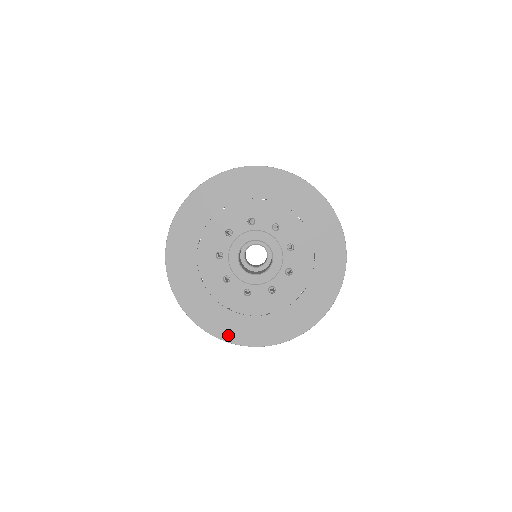
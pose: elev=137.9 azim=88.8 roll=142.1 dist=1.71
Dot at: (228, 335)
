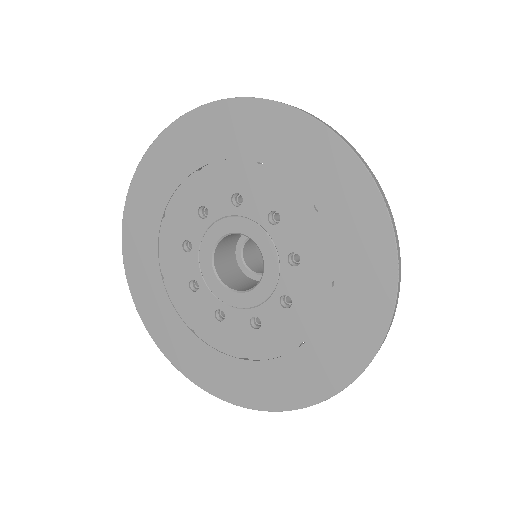
Dot at: (188, 368)
